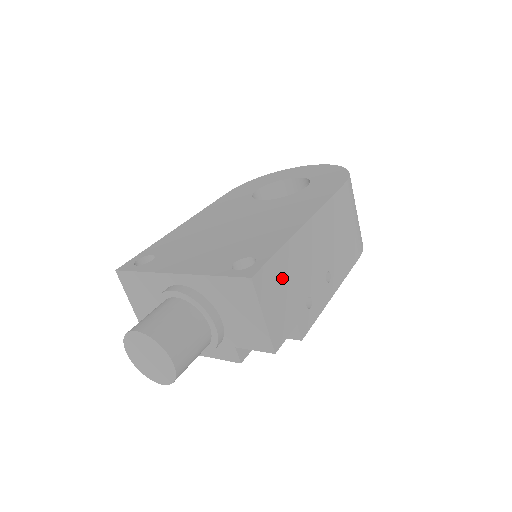
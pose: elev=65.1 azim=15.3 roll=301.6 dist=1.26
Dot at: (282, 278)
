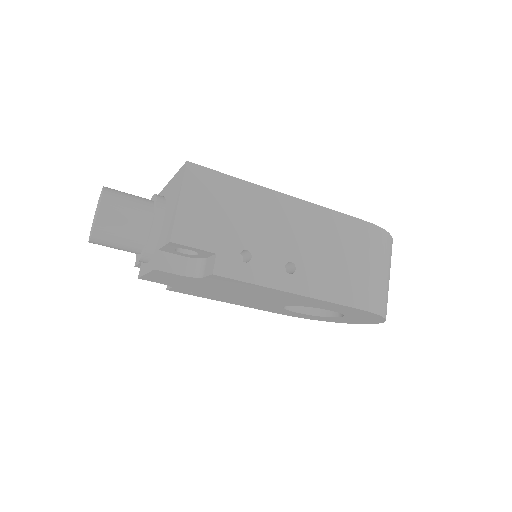
Dot at: (223, 199)
